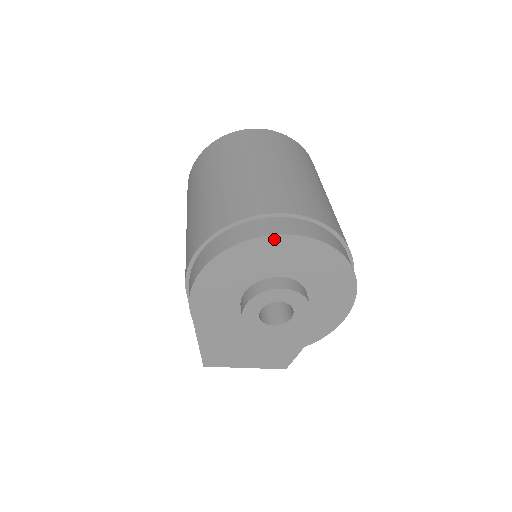
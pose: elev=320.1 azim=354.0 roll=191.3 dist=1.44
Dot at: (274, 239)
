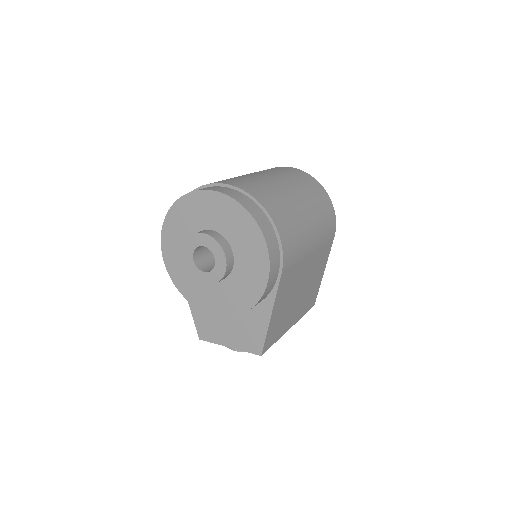
Dot at: (196, 194)
